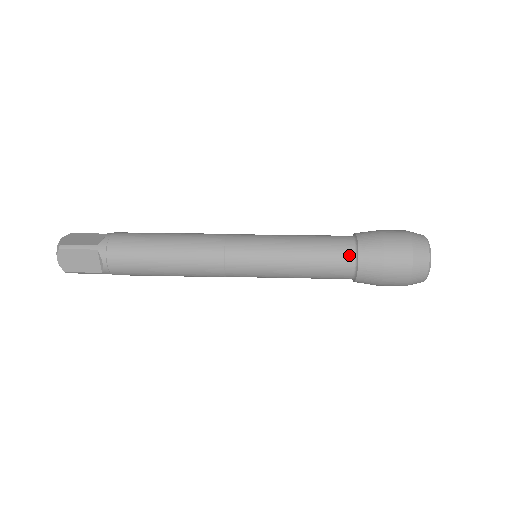
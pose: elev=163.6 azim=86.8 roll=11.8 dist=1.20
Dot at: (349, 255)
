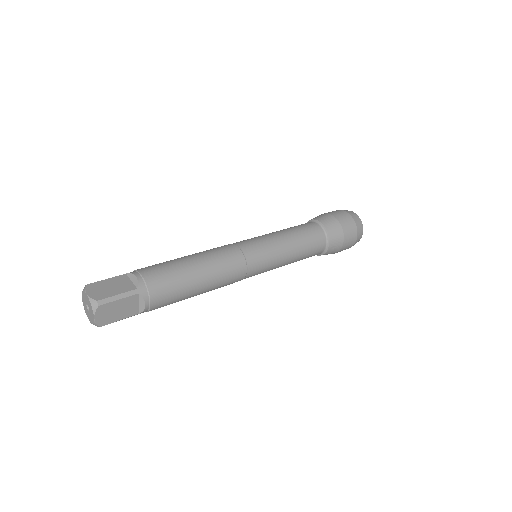
Dot at: (323, 238)
